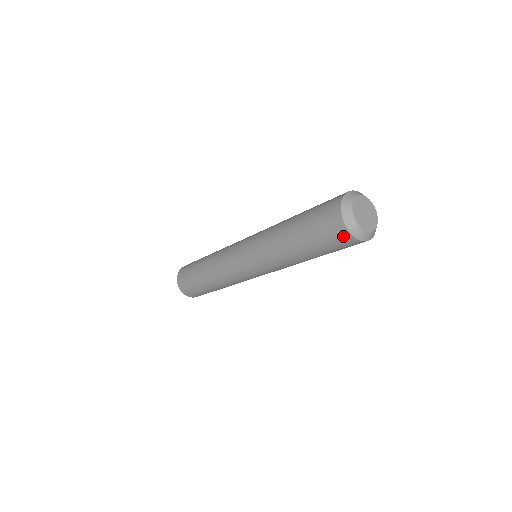
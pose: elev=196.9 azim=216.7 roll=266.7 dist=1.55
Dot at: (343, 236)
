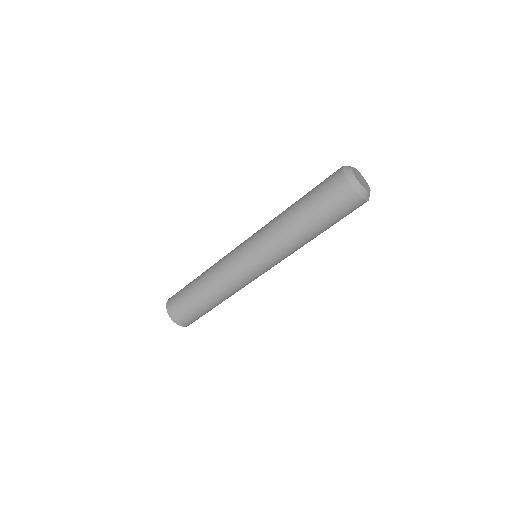
Dot at: (339, 180)
